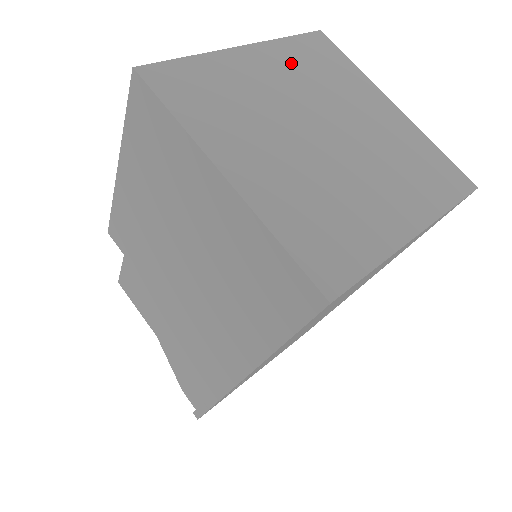
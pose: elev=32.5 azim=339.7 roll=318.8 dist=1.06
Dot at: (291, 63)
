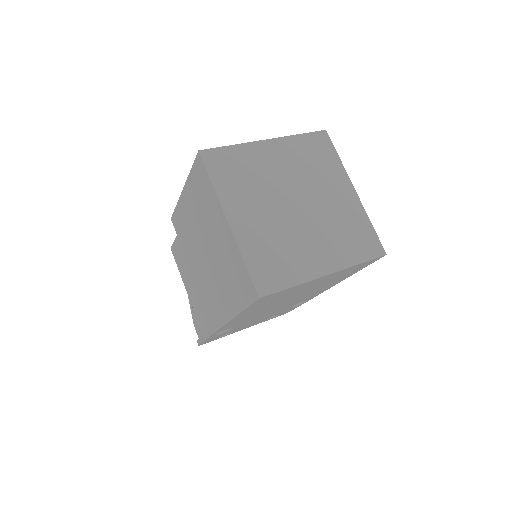
Dot at: (294, 154)
